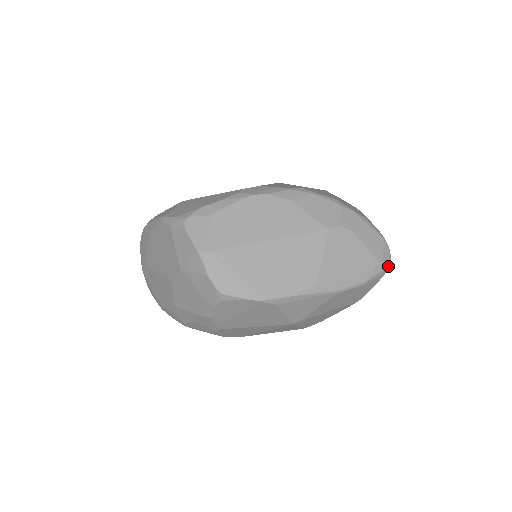
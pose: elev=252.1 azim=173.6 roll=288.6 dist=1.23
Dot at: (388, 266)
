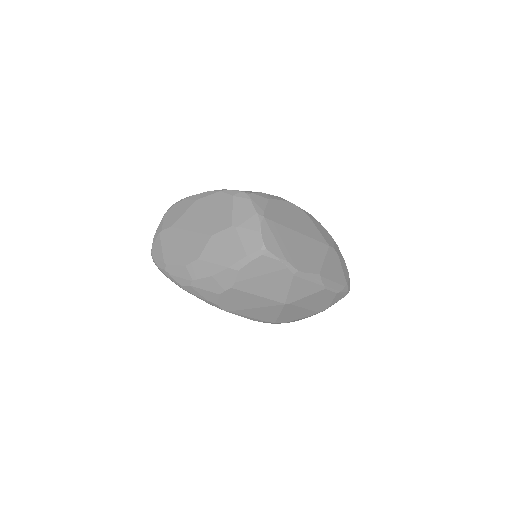
Dot at: occluded
